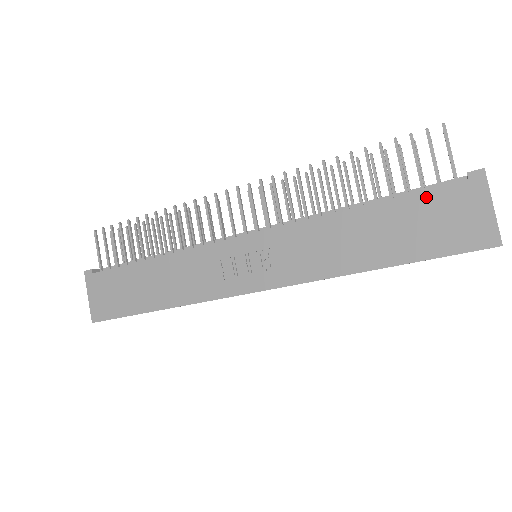
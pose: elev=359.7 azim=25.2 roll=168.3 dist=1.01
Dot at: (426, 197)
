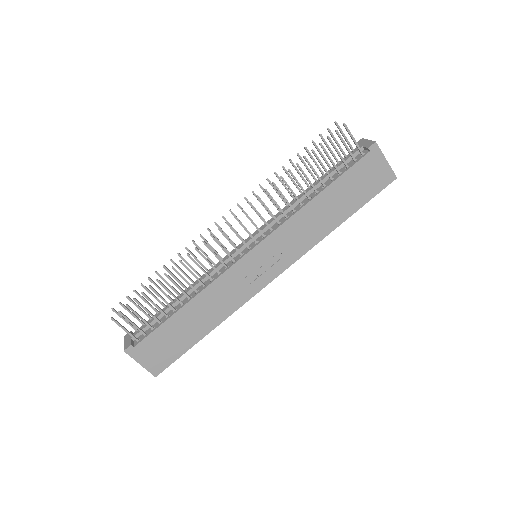
Dot at: (353, 171)
